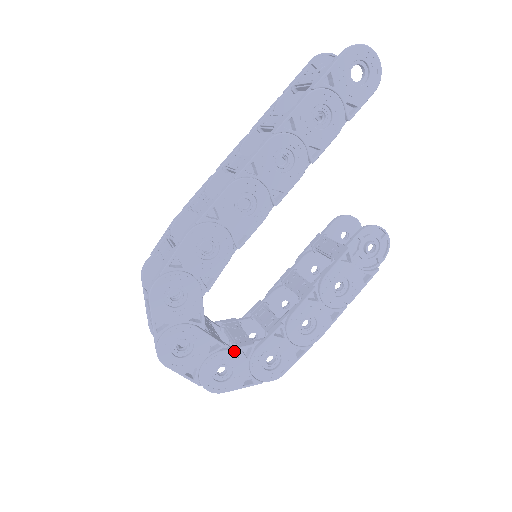
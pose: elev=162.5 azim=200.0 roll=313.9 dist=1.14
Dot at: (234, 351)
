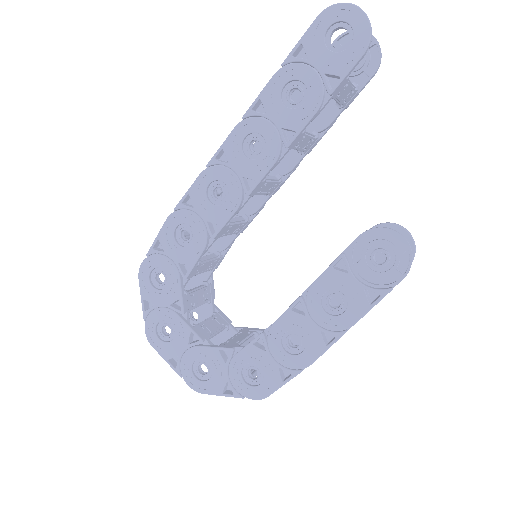
Dot at: (212, 350)
